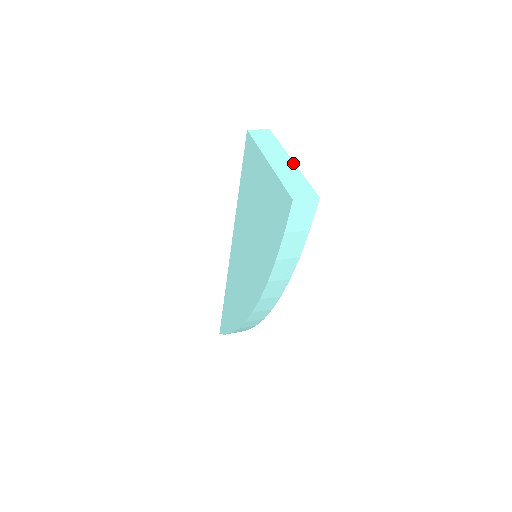
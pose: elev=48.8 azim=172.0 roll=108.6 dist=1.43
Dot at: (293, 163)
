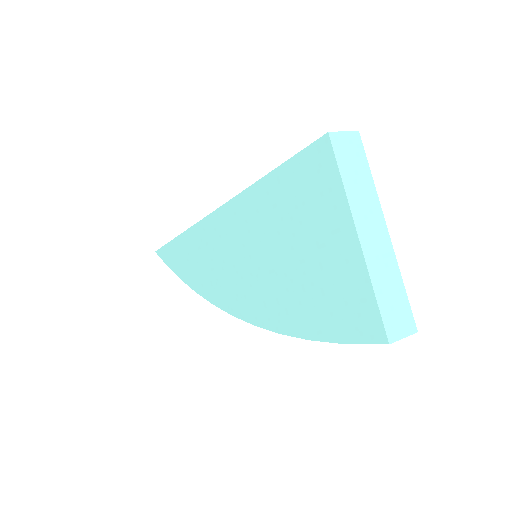
Dot at: (389, 239)
